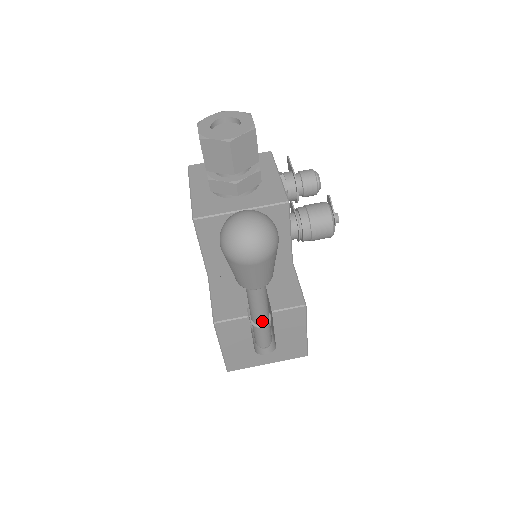
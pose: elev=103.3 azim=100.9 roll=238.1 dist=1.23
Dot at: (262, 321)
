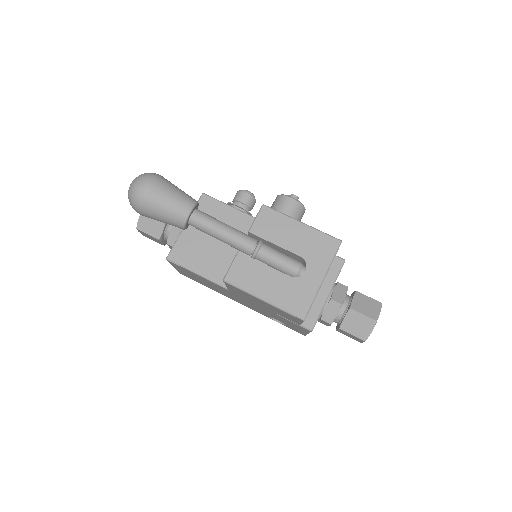
Dot at: (250, 243)
